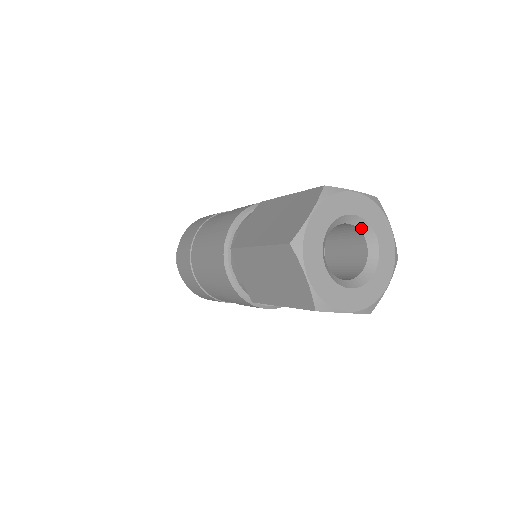
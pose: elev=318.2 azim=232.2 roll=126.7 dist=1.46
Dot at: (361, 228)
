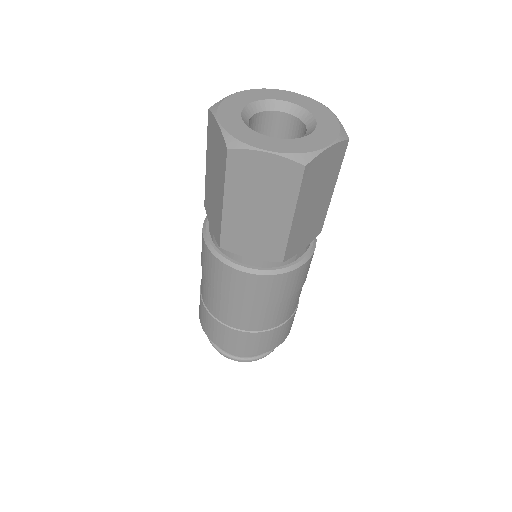
Dot at: (298, 115)
